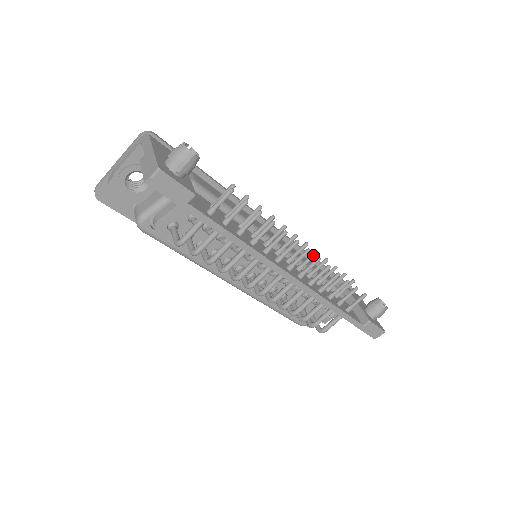
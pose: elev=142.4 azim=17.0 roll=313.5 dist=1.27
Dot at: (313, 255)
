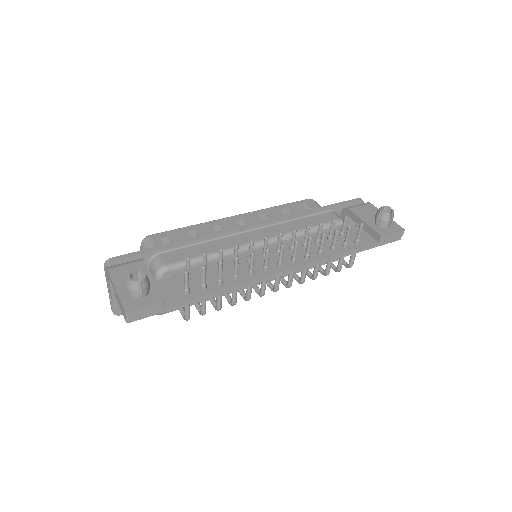
Dot at: (293, 235)
